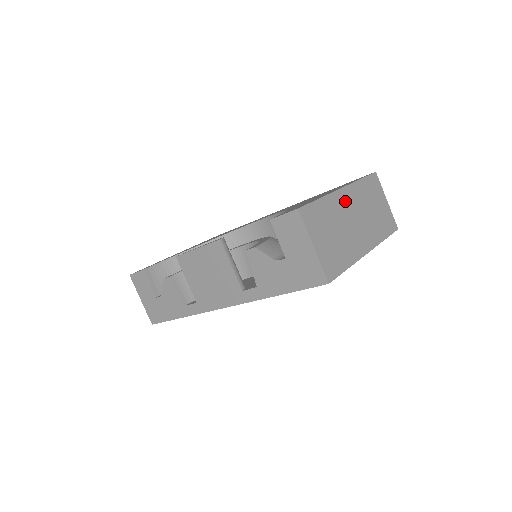
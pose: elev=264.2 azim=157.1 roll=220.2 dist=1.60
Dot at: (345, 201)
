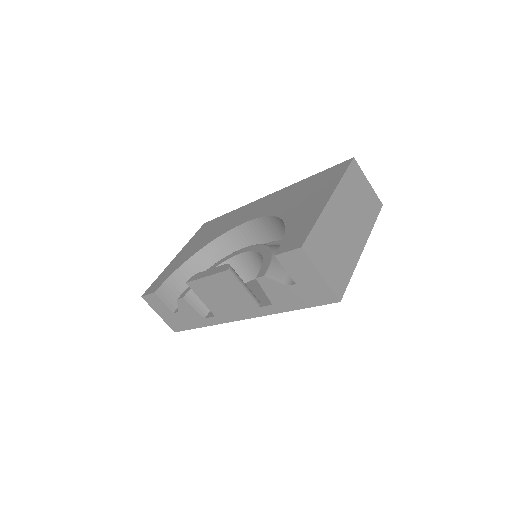
Dot at: (336, 210)
